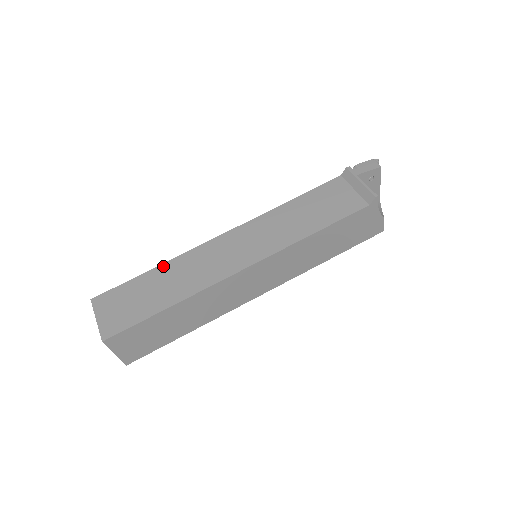
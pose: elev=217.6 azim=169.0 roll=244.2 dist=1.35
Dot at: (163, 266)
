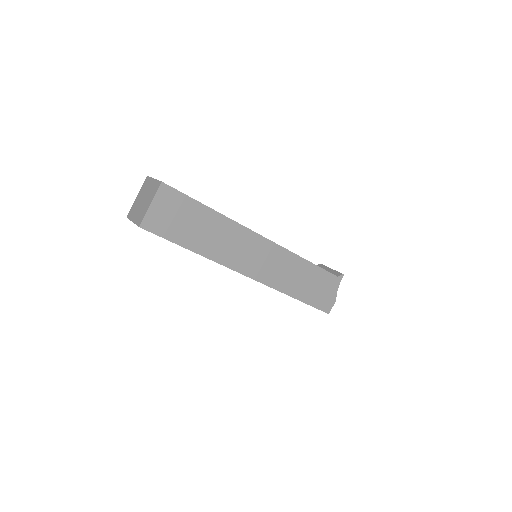
Dot at: occluded
